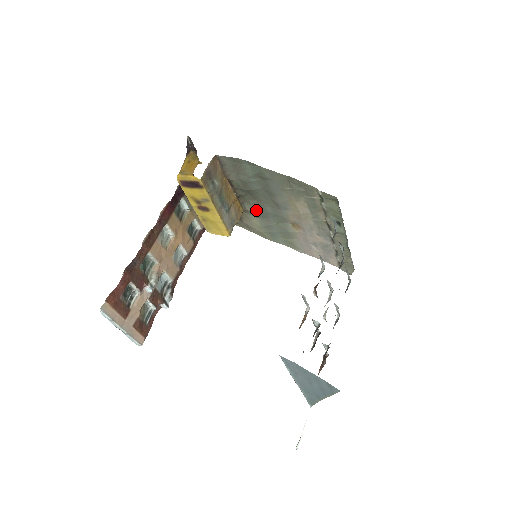
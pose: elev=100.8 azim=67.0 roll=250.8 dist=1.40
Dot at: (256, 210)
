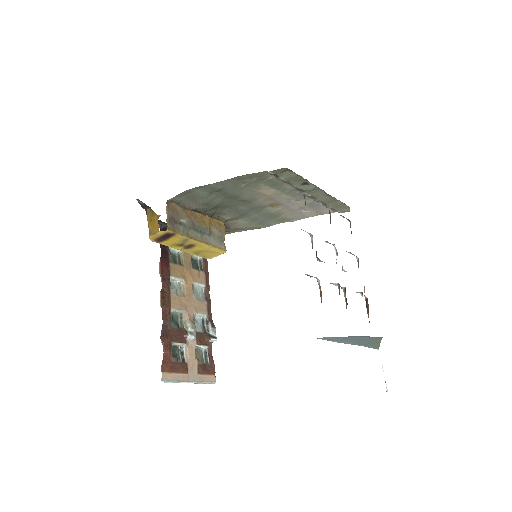
Dot at: (234, 215)
